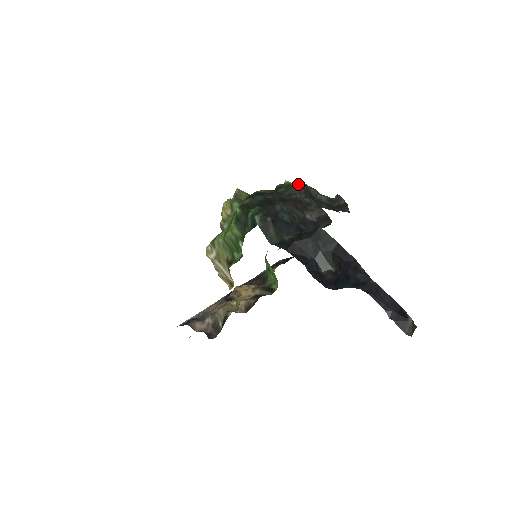
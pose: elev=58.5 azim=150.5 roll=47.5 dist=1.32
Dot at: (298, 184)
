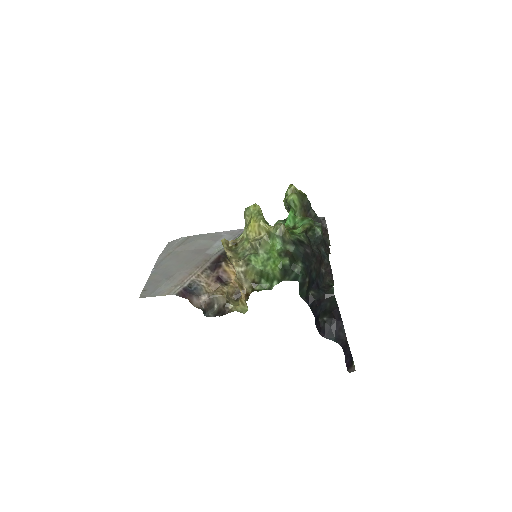
Dot at: occluded
